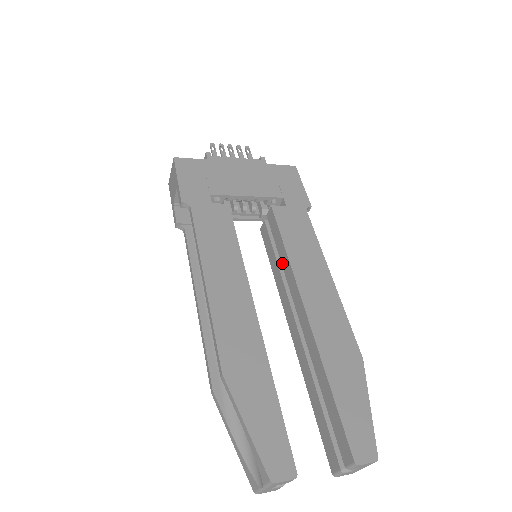
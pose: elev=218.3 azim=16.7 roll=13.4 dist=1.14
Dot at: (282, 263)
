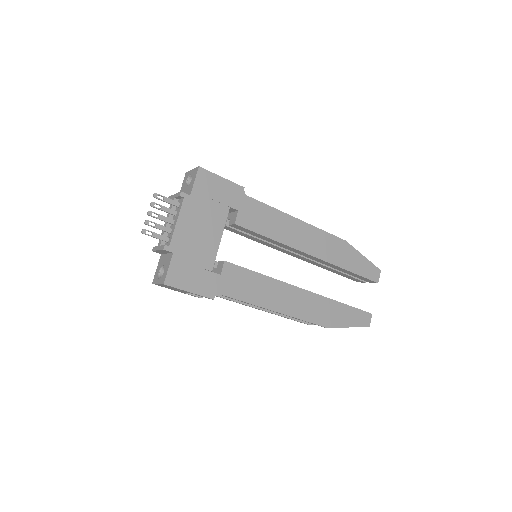
Dot at: (271, 242)
